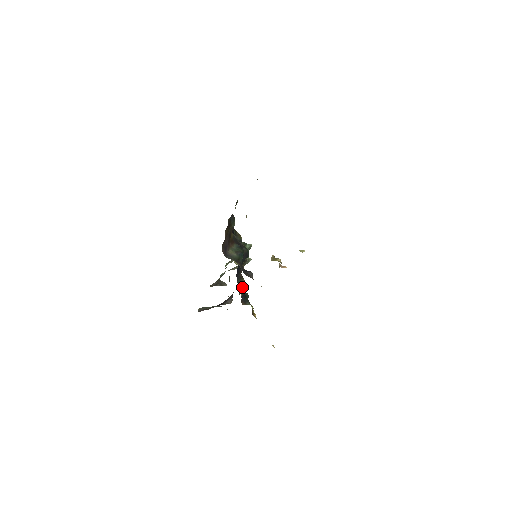
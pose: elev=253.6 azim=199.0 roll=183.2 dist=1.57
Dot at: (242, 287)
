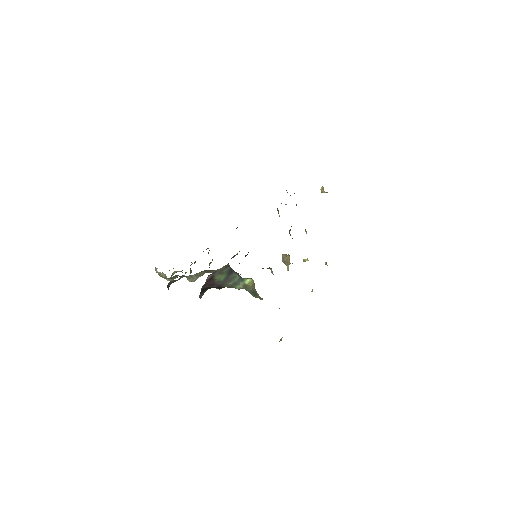
Dot at: occluded
